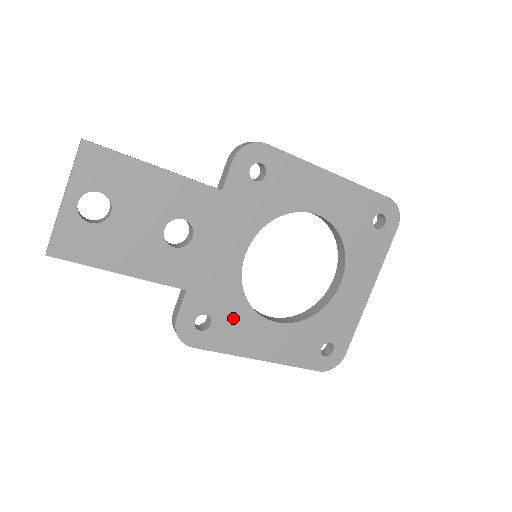
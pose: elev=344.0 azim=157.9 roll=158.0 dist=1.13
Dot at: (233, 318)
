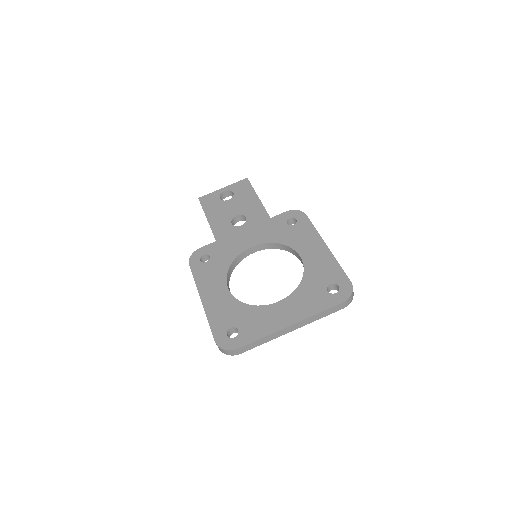
Dot at: (216, 268)
